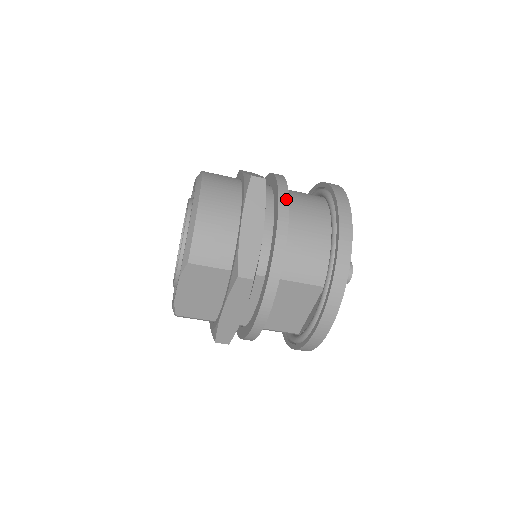
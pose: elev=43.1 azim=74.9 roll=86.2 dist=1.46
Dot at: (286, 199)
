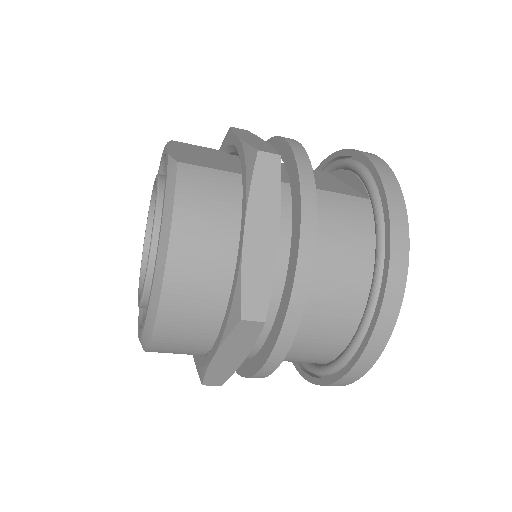
Dot at: (290, 337)
